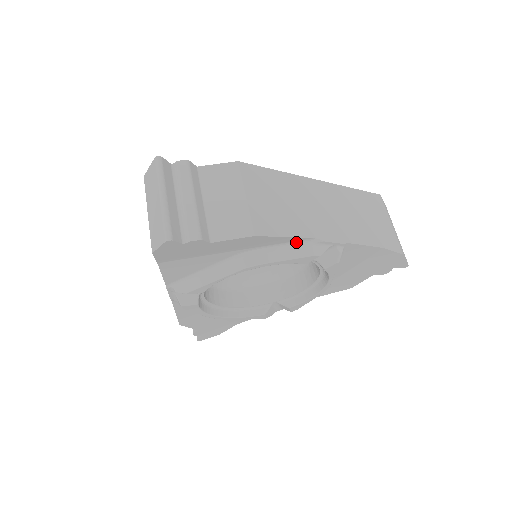
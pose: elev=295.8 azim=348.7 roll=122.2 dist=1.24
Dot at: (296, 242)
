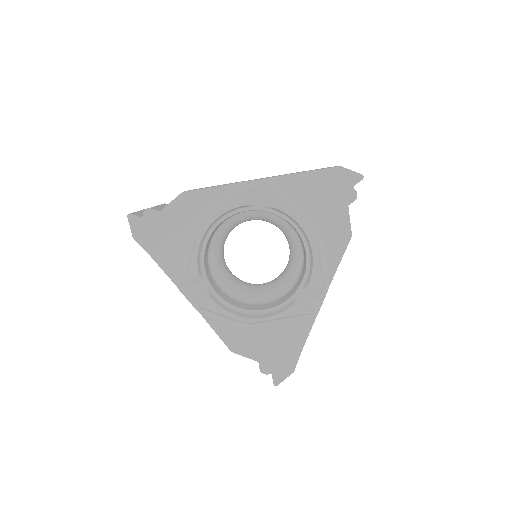
Dot at: (228, 193)
